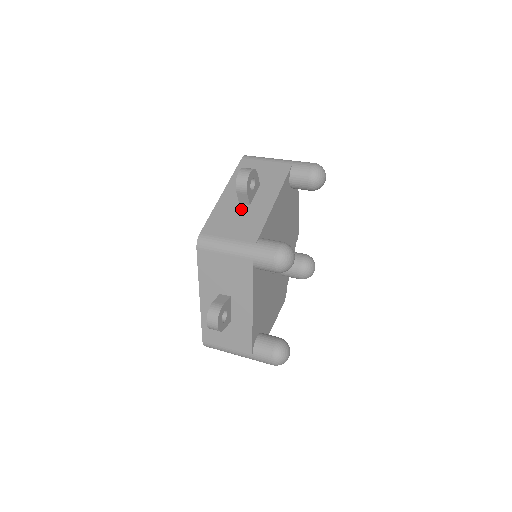
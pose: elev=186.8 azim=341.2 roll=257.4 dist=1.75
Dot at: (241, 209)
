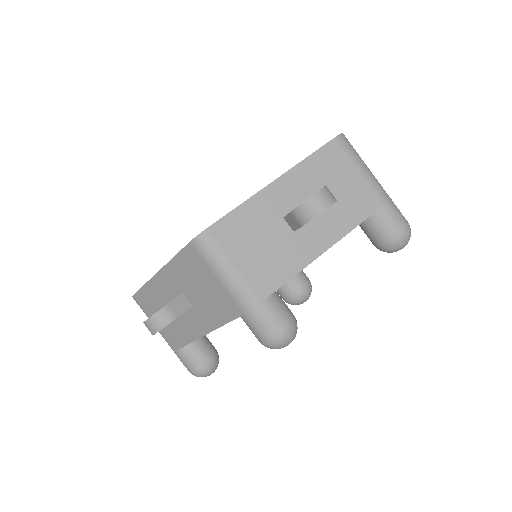
Dot at: (279, 230)
